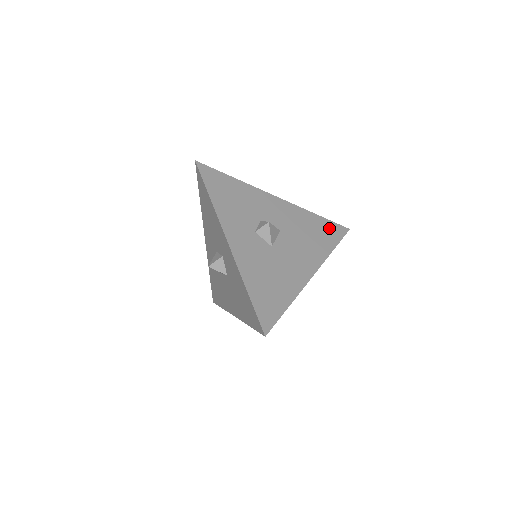
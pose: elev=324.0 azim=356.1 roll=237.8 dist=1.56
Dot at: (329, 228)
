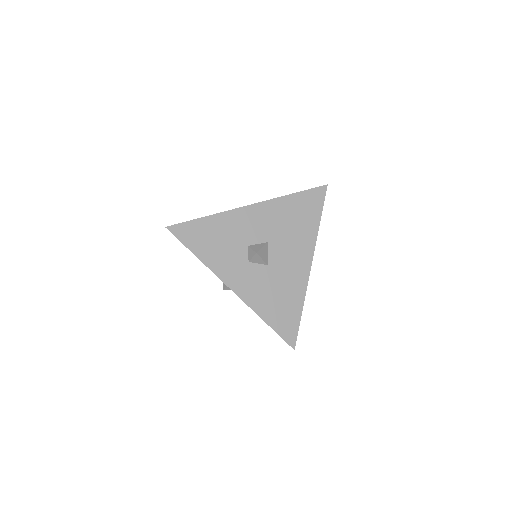
Dot at: (308, 201)
